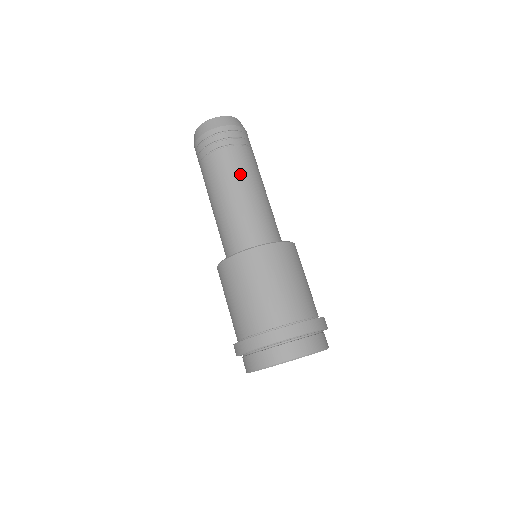
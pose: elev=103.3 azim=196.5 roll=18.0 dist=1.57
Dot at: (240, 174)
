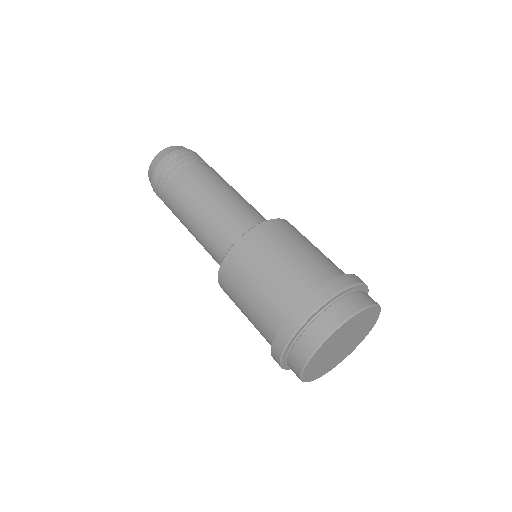
Dot at: occluded
